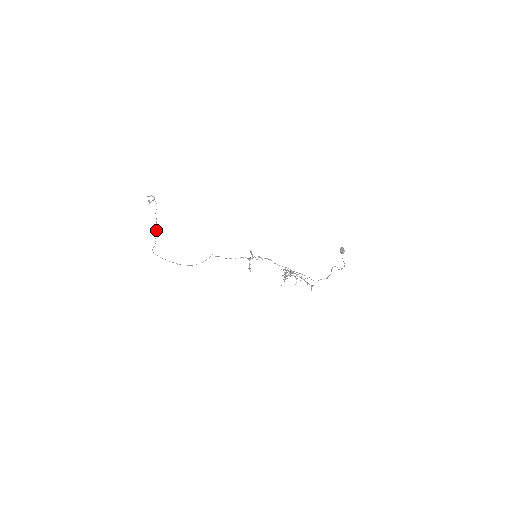
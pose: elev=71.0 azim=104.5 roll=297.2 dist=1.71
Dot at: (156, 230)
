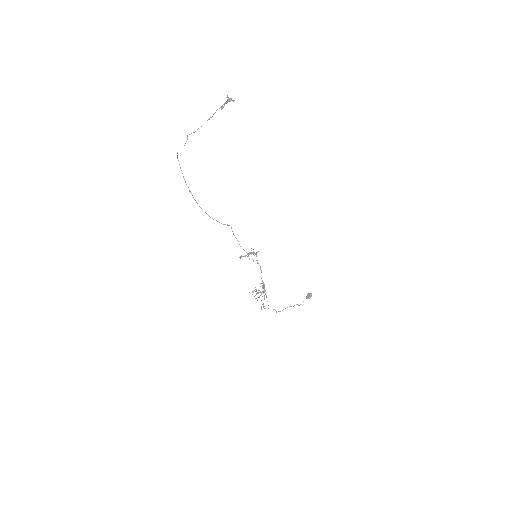
Dot at: (201, 126)
